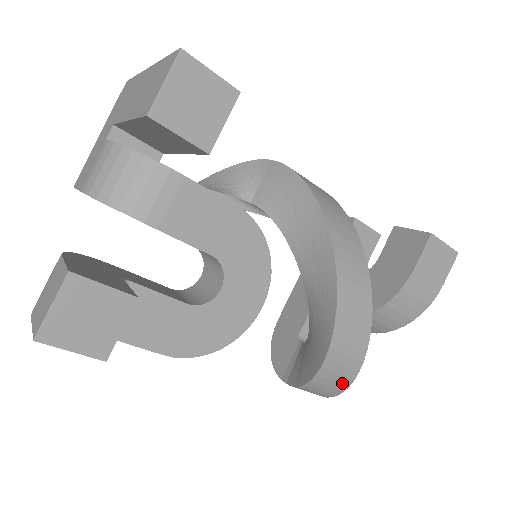
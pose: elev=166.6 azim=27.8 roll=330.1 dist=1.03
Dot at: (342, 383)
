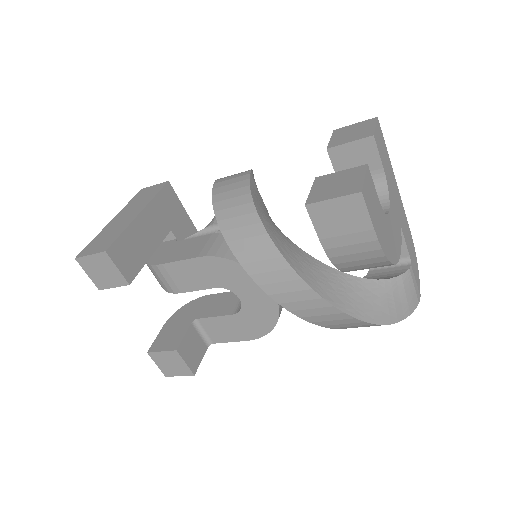
Dot at: occluded
